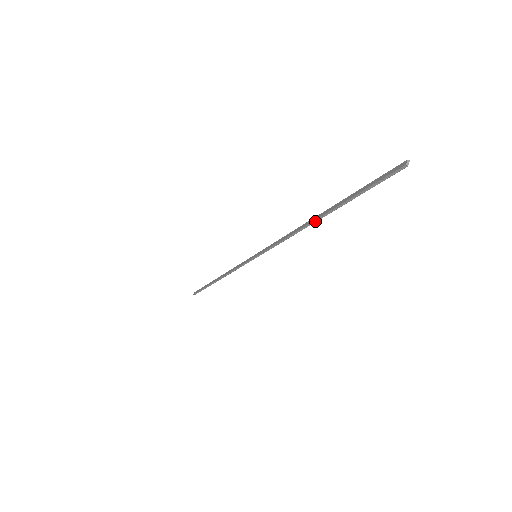
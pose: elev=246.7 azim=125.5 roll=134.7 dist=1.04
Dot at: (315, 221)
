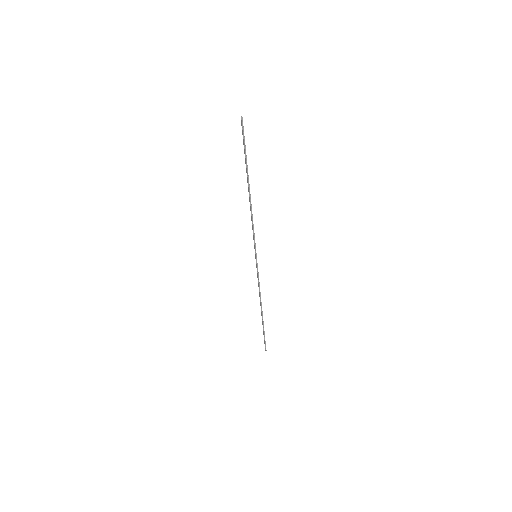
Dot at: (249, 190)
